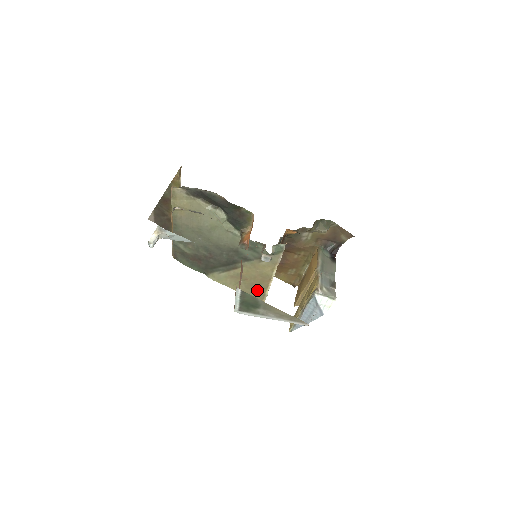
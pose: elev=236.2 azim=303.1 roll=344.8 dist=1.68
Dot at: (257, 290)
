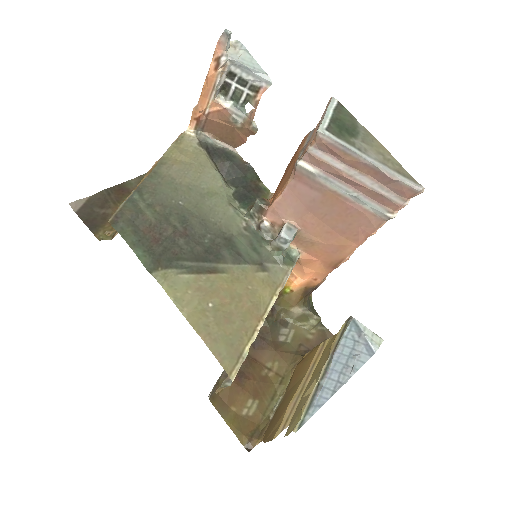
Dot at: (232, 335)
